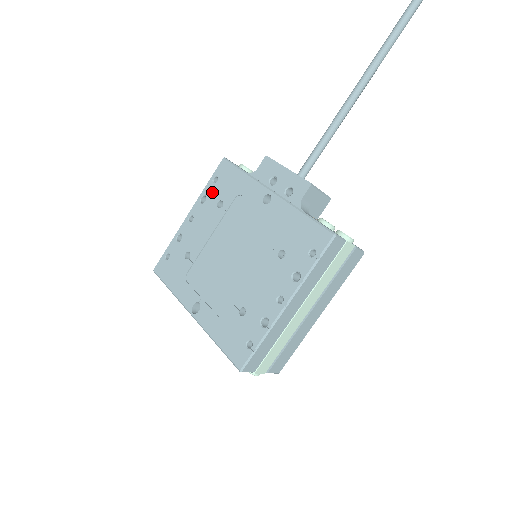
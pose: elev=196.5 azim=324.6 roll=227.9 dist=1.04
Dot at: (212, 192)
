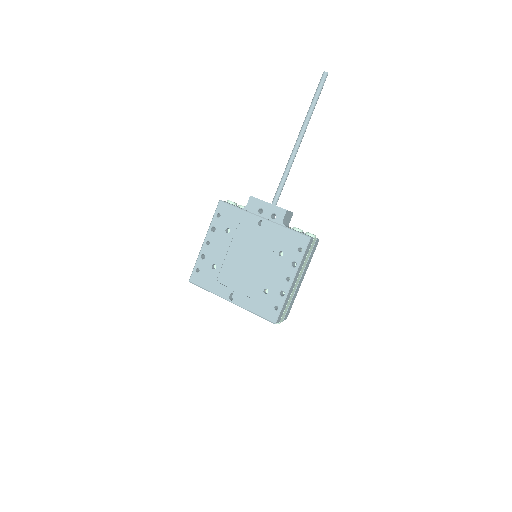
Dot at: (219, 224)
